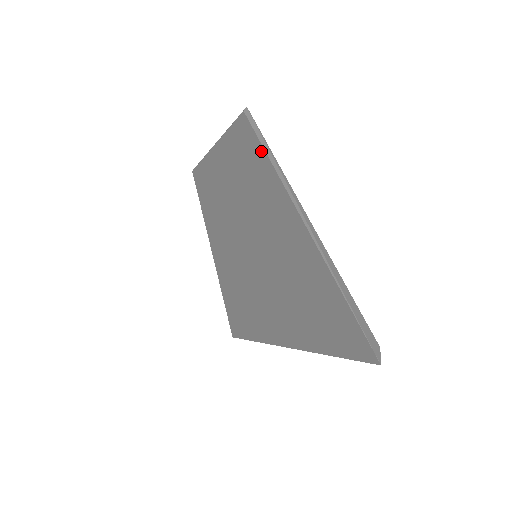
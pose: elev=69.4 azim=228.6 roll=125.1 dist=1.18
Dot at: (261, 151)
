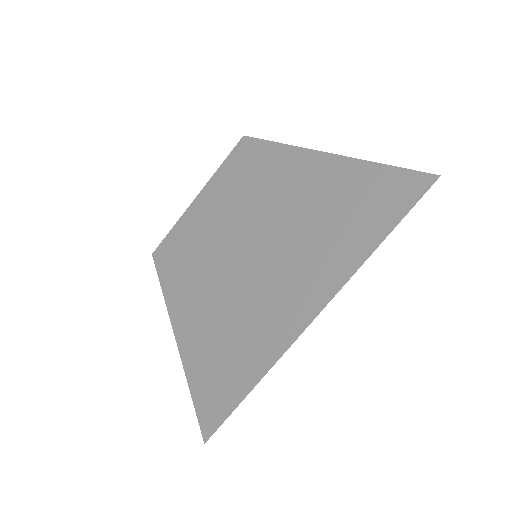
Dot at: (266, 145)
